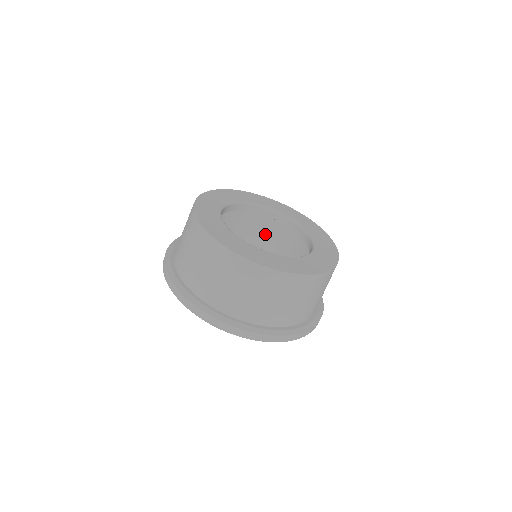
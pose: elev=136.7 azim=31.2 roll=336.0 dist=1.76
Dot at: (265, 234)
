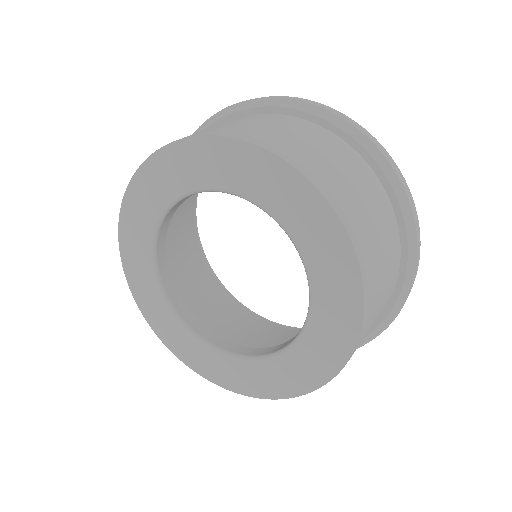
Dot at: occluded
